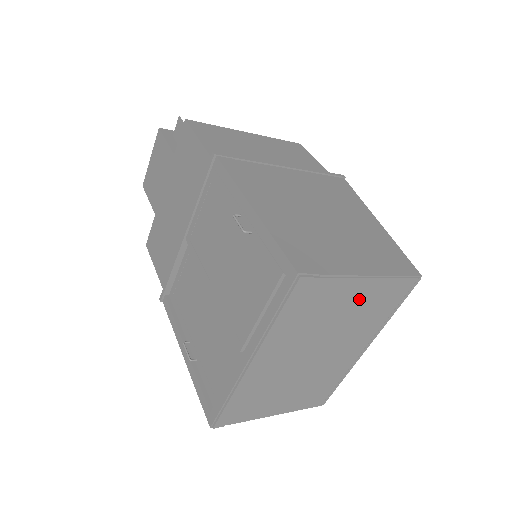
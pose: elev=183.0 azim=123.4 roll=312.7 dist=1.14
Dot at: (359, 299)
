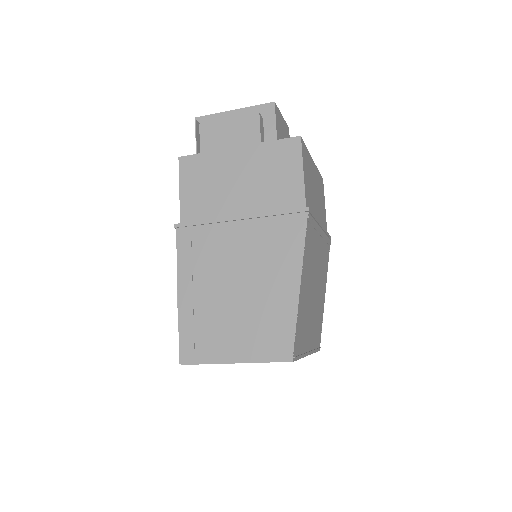
Dot at: occluded
